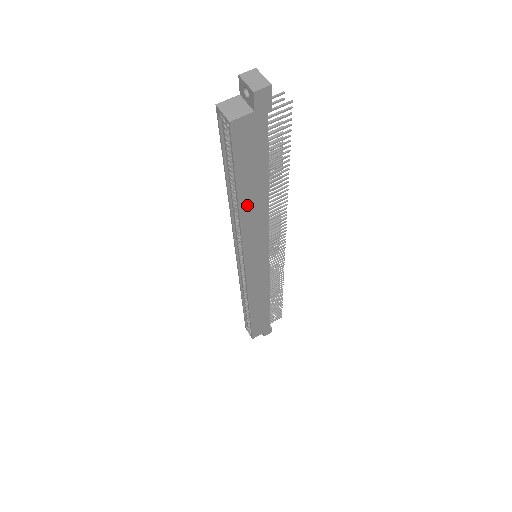
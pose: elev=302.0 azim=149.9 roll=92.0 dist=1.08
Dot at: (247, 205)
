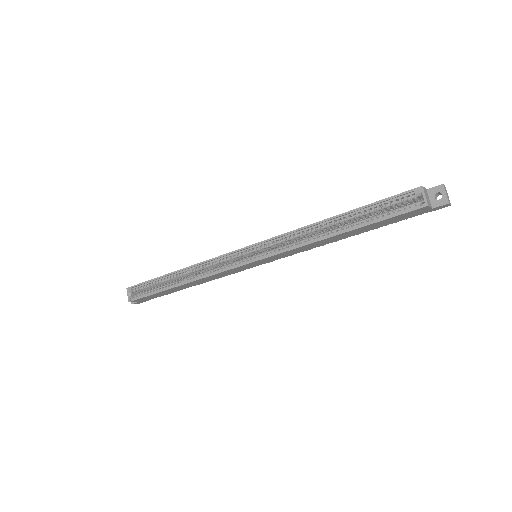
Dot at: (337, 236)
